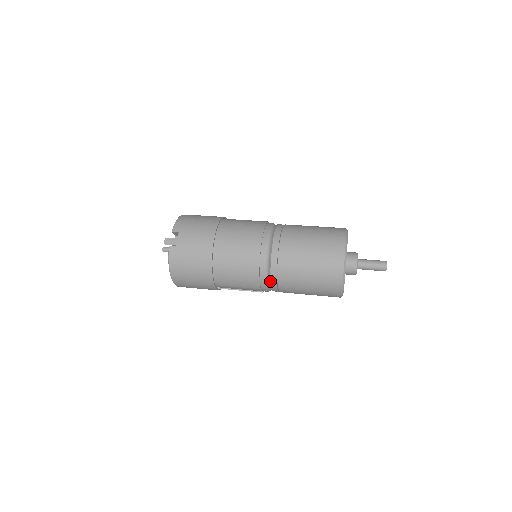
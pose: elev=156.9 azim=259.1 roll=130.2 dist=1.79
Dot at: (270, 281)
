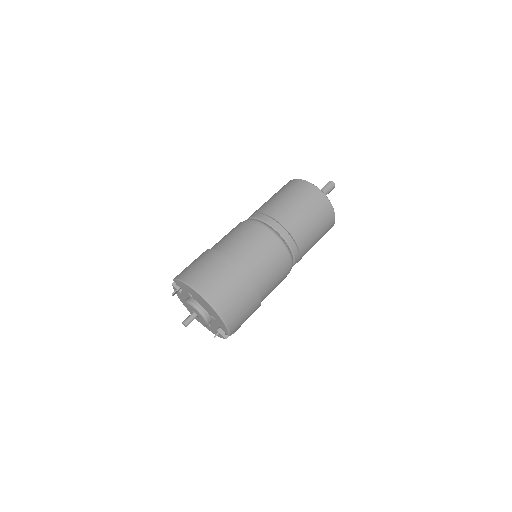
Dot at: occluded
